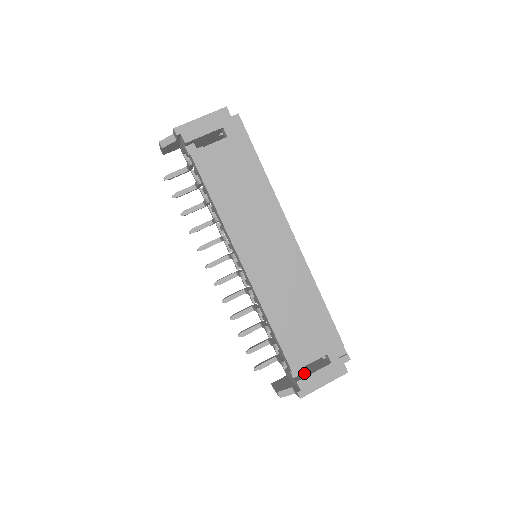
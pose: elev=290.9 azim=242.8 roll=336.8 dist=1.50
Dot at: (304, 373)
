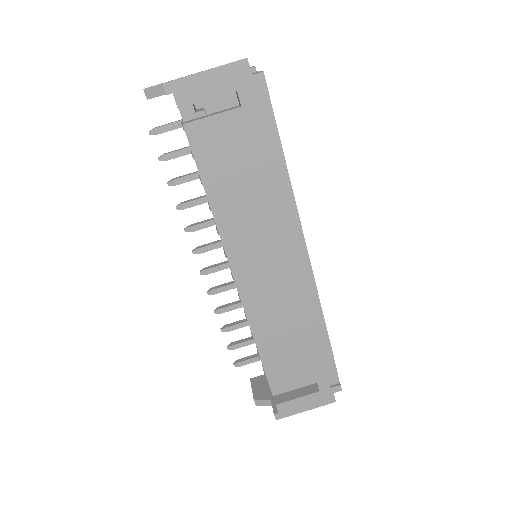
Dot at: (286, 393)
